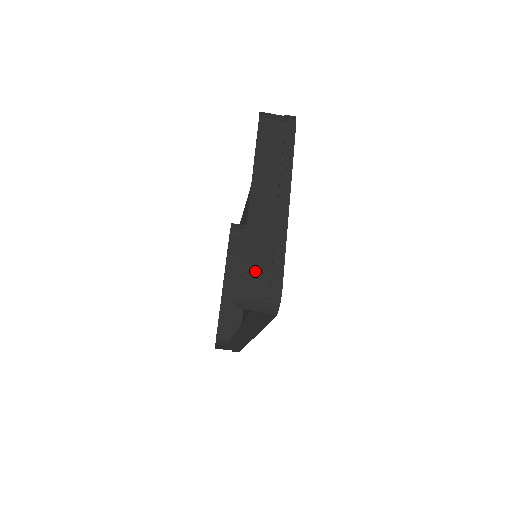
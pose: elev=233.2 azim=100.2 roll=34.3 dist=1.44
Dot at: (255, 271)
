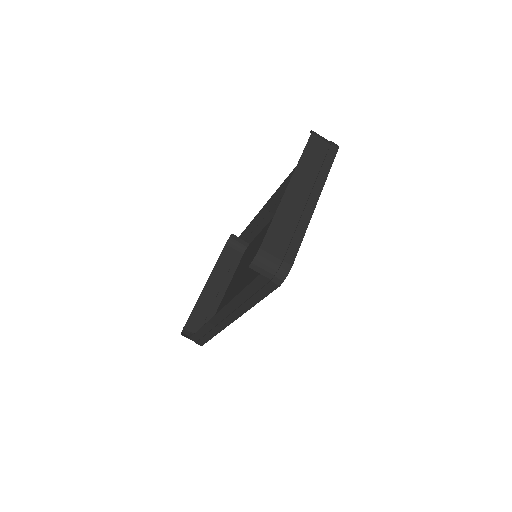
Dot at: (275, 242)
